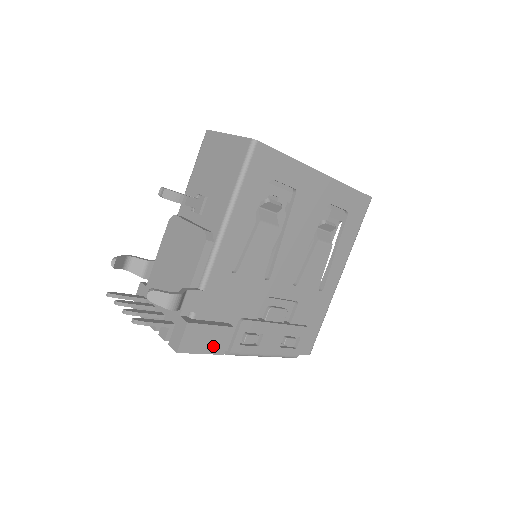
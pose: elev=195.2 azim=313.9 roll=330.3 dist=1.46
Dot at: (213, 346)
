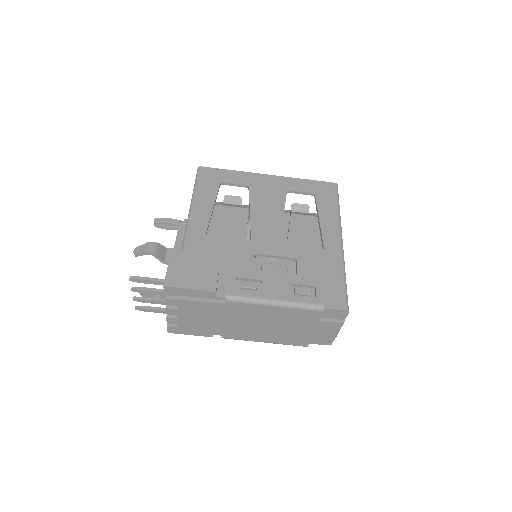
Dot at: (201, 284)
